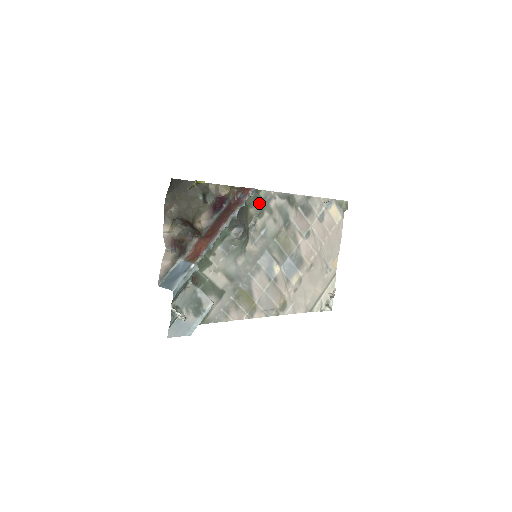
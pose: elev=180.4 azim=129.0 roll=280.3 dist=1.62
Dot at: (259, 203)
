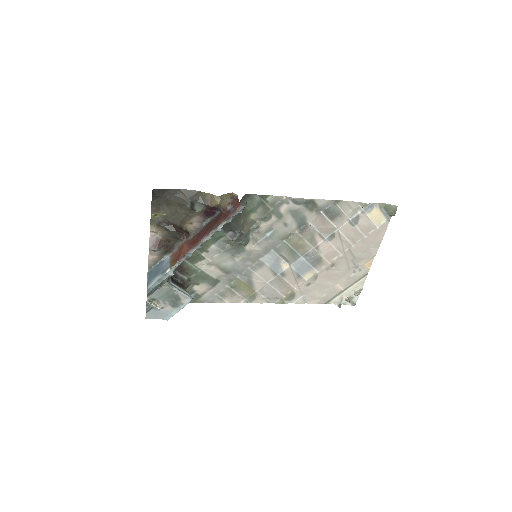
Dot at: (265, 208)
